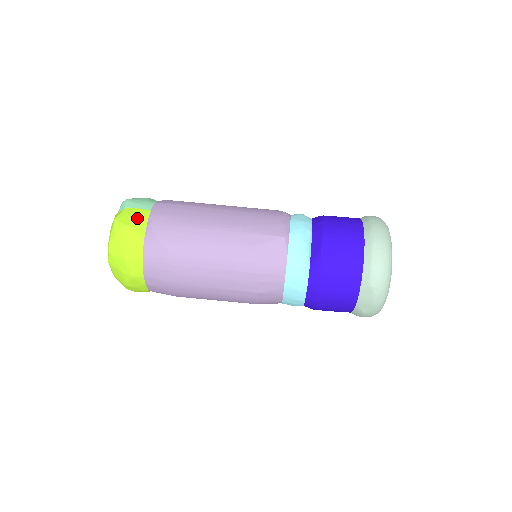
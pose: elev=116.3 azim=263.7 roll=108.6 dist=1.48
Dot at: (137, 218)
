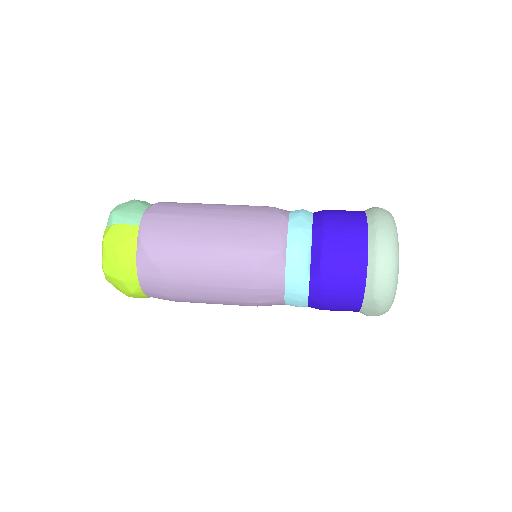
Dot at: (126, 237)
